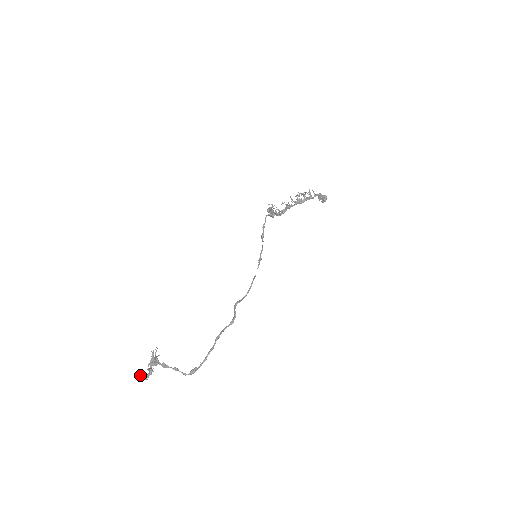
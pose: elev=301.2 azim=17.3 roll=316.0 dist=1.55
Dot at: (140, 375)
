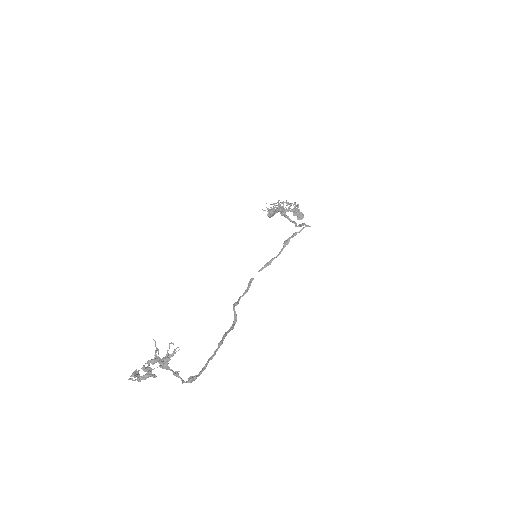
Dot at: (134, 374)
